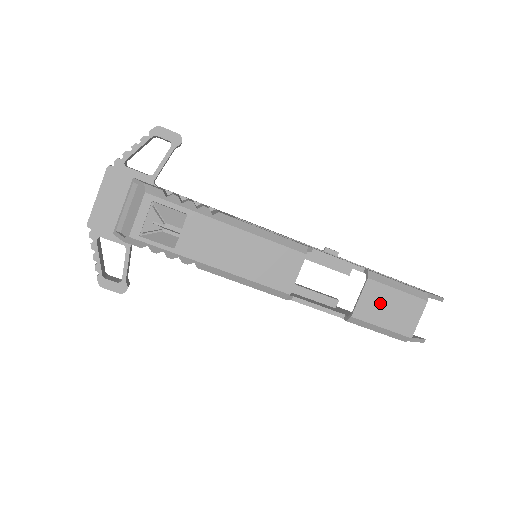
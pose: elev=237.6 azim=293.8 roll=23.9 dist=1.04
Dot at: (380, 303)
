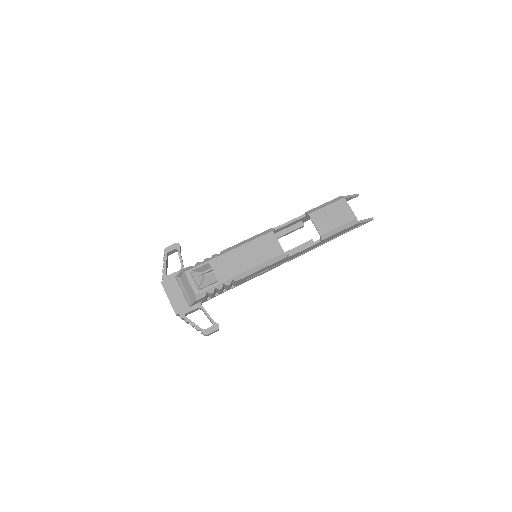
Dot at: (326, 218)
